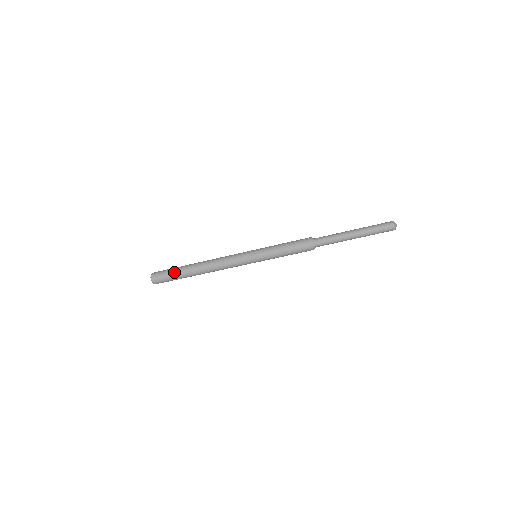
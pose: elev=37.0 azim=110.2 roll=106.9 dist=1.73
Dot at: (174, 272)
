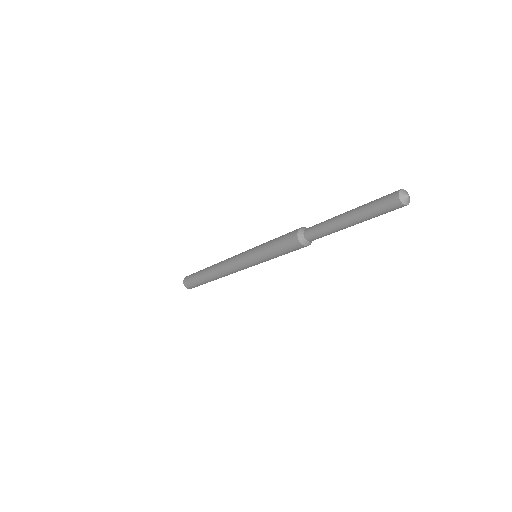
Dot at: (197, 273)
